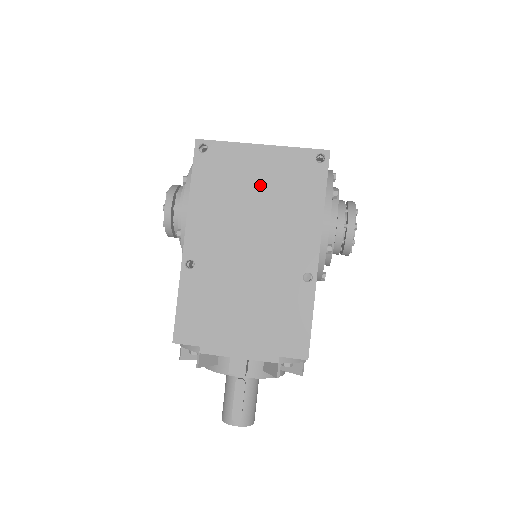
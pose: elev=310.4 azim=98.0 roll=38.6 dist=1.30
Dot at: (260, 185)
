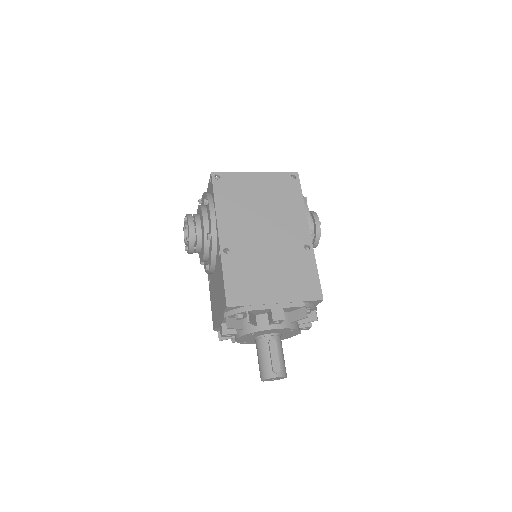
Dot at: (261, 195)
